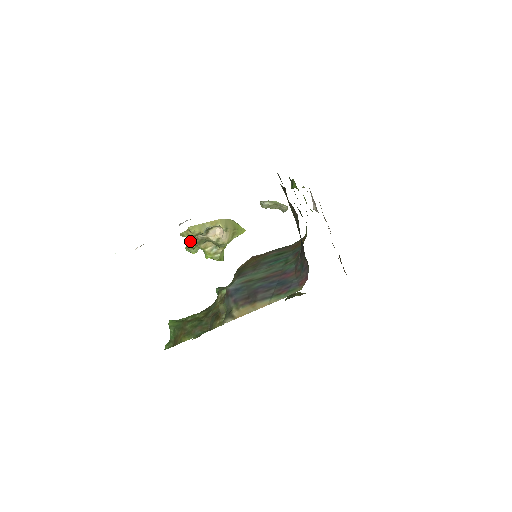
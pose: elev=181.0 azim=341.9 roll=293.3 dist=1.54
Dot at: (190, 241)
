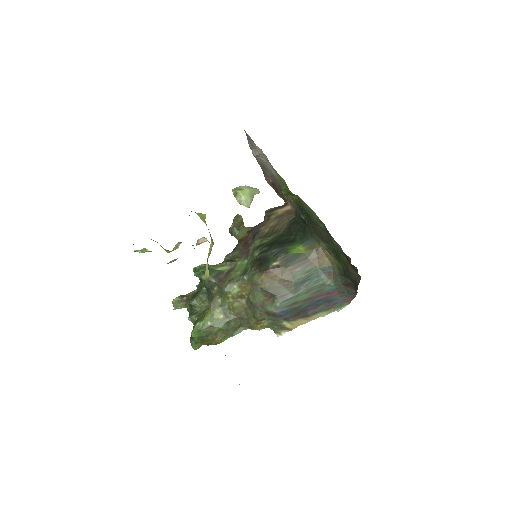
Dot at: occluded
